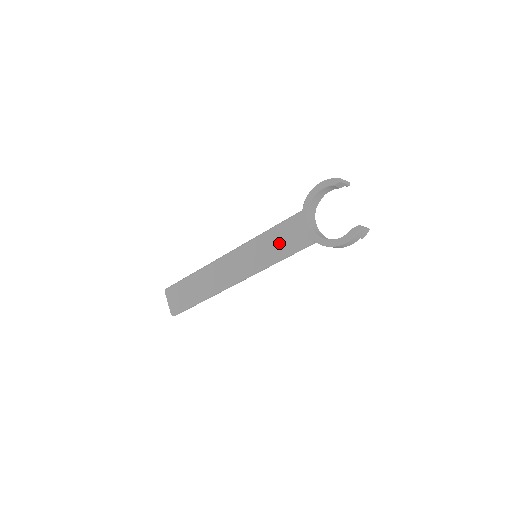
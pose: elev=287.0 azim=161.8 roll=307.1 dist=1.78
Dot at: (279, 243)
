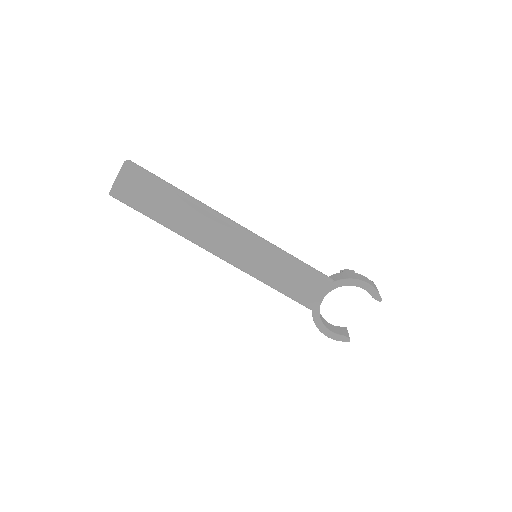
Dot at: (288, 279)
